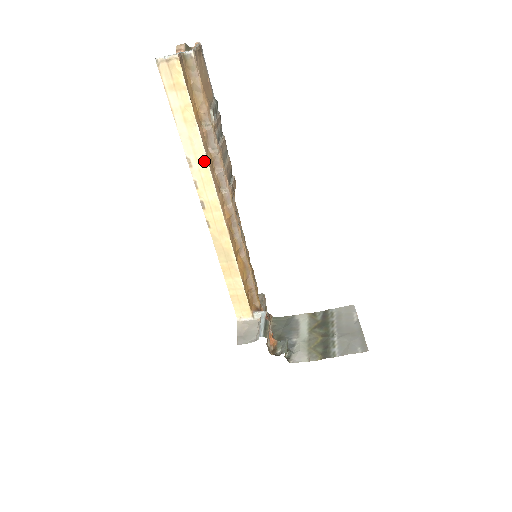
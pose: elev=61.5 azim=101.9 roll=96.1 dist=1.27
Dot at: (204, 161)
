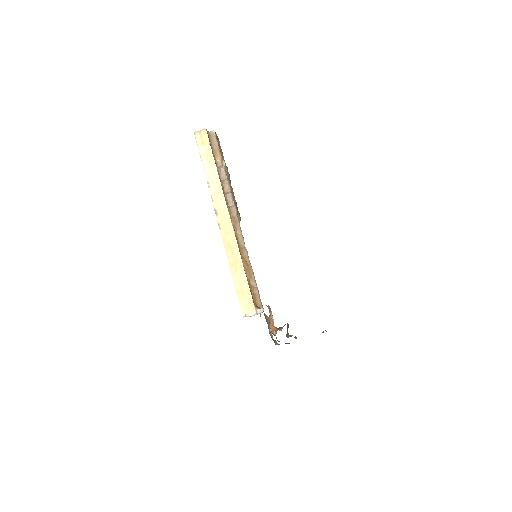
Dot at: (218, 182)
